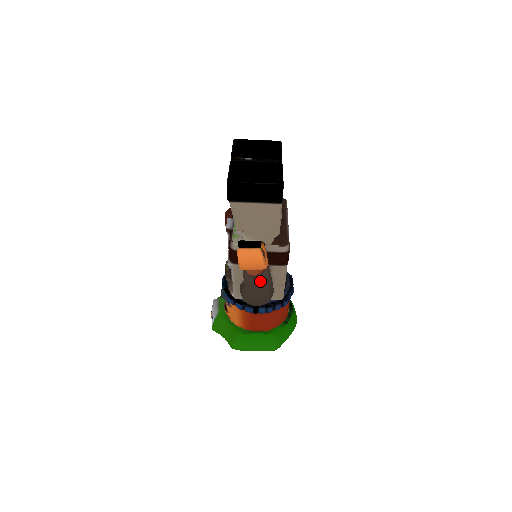
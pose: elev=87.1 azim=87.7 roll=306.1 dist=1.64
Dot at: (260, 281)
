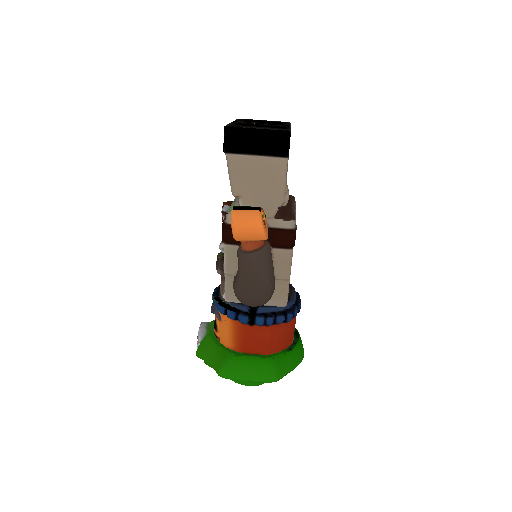
Dot at: (258, 258)
